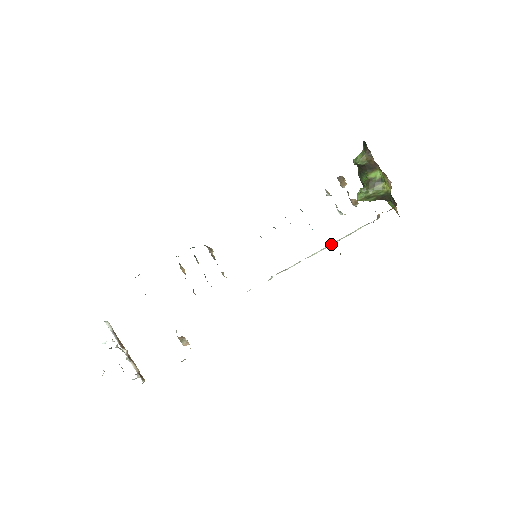
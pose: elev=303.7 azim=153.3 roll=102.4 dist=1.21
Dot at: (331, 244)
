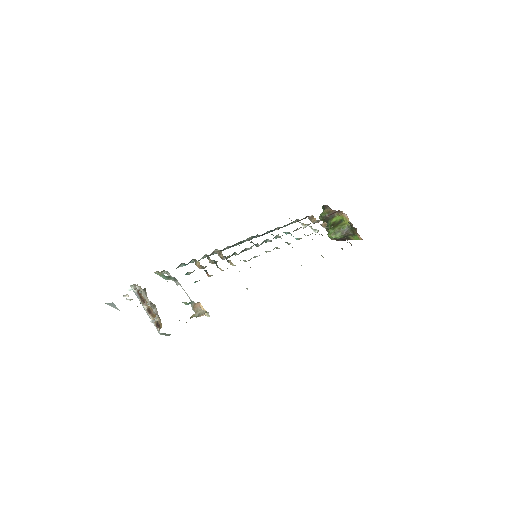
Dot at: occluded
